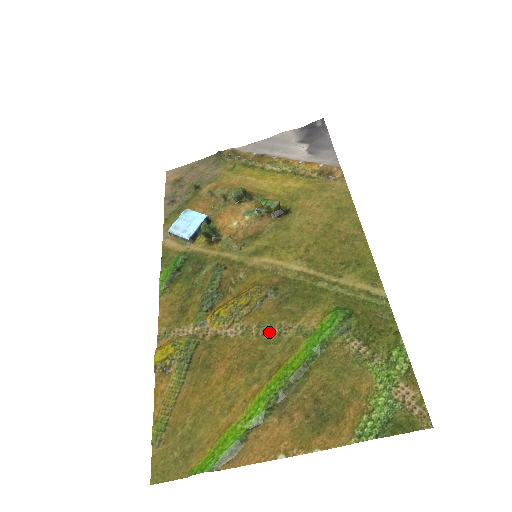
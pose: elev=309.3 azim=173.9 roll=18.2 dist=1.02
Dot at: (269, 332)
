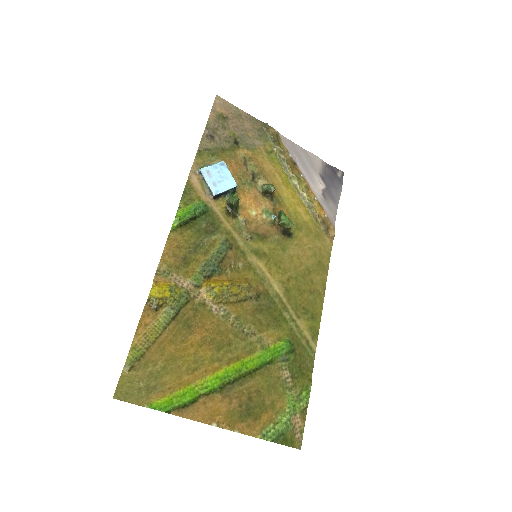
Dot at: (241, 328)
